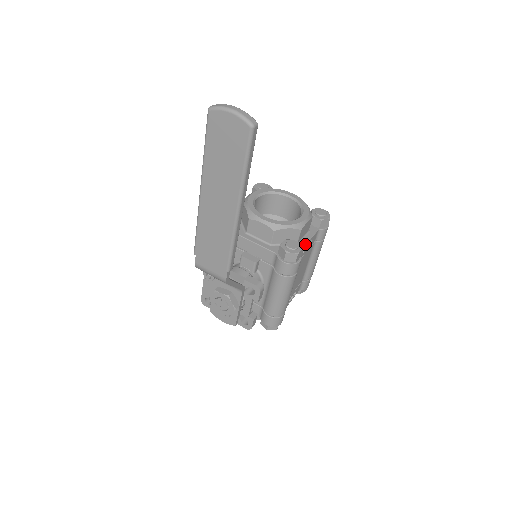
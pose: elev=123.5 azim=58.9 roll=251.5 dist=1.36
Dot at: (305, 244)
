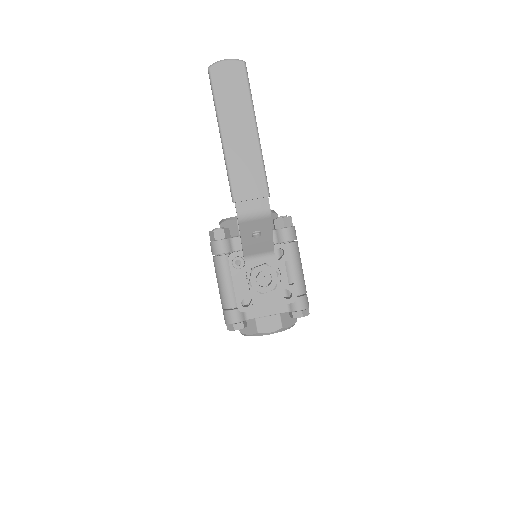
Dot at: occluded
